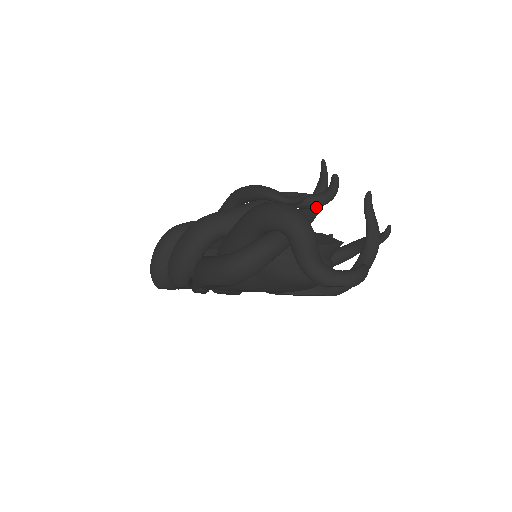
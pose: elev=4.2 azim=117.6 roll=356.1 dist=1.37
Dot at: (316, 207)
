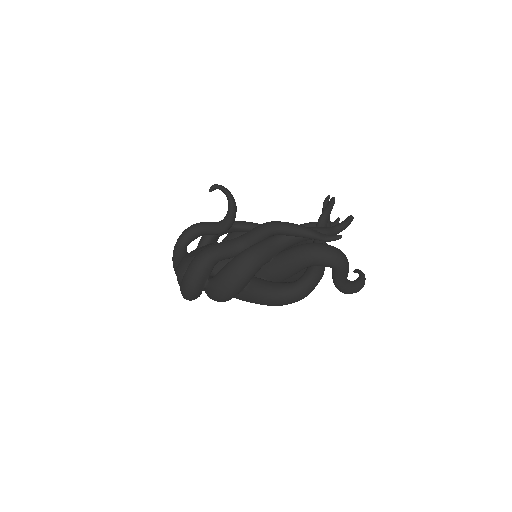
Dot at: occluded
